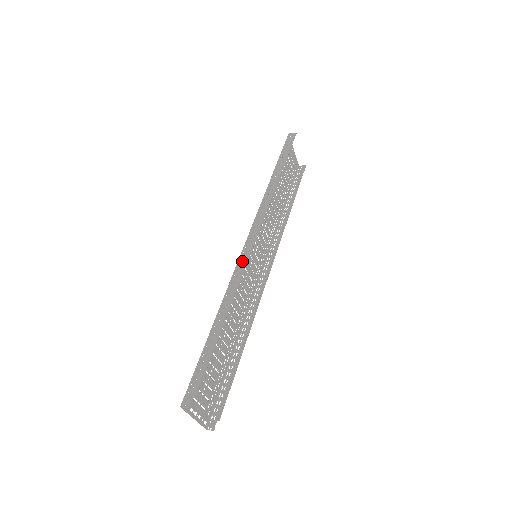
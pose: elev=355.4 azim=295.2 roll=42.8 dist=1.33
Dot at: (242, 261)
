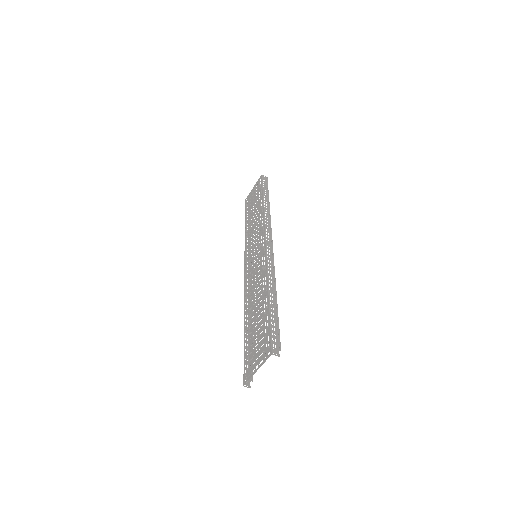
Dot at: (270, 255)
